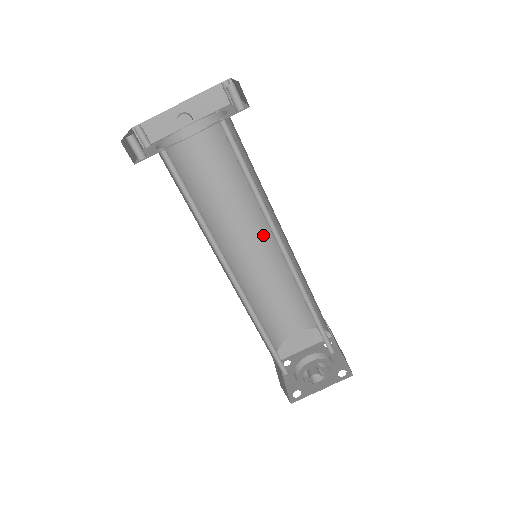
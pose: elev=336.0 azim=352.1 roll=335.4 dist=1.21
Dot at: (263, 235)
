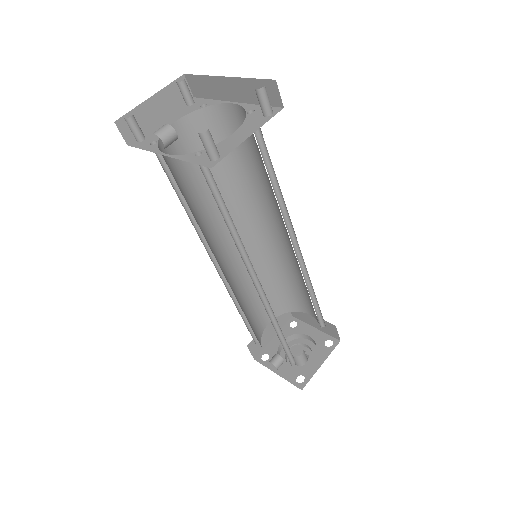
Dot at: (288, 236)
